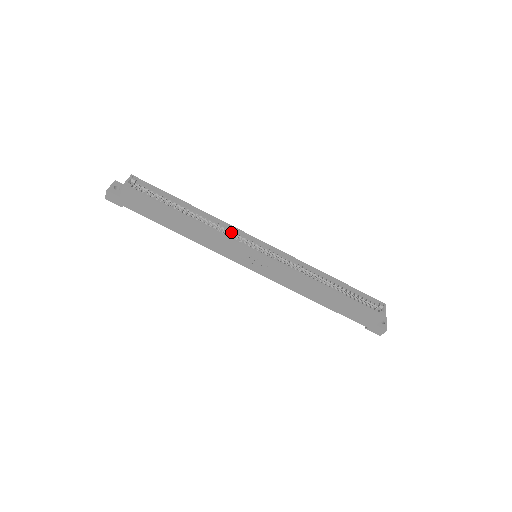
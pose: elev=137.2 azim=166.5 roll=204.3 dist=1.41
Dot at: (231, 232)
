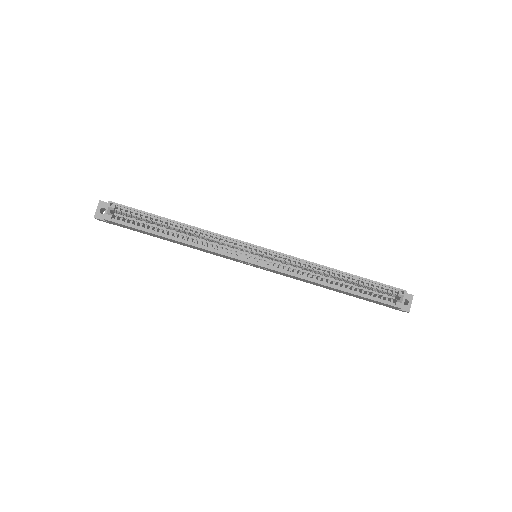
Dot at: (222, 242)
